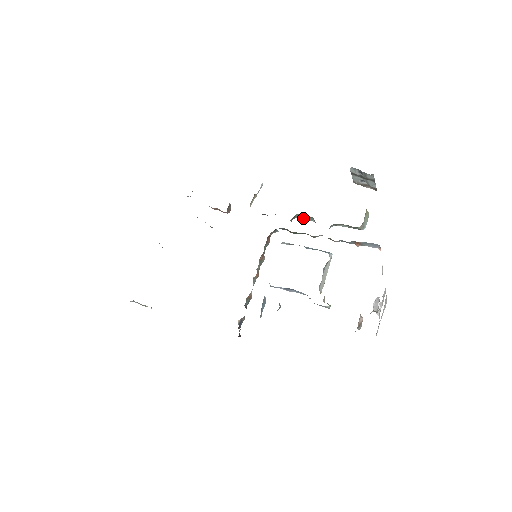
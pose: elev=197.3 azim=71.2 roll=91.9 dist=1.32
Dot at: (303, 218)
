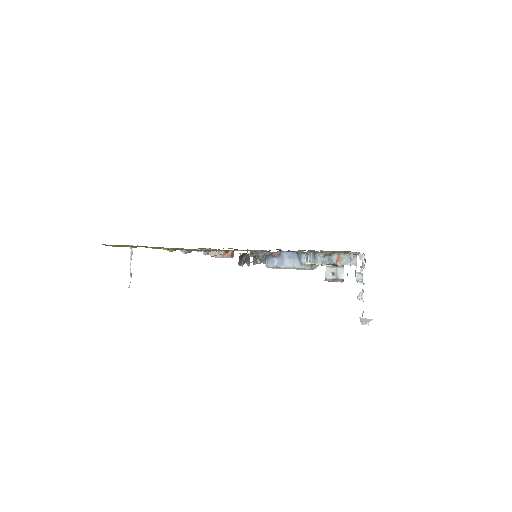
Dot at: occluded
